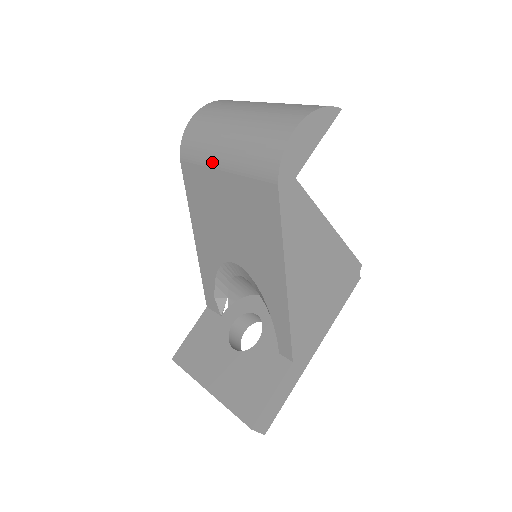
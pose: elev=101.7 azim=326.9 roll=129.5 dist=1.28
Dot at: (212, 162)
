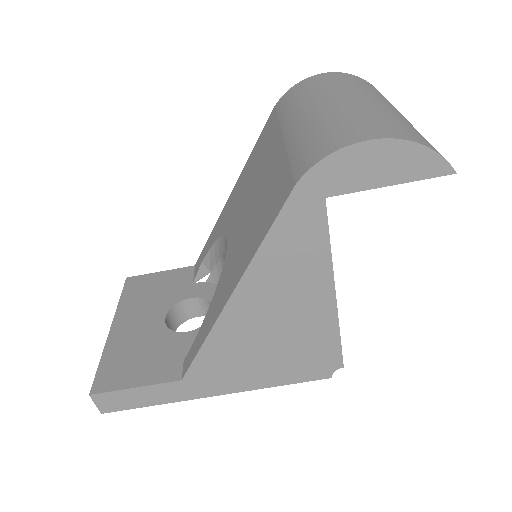
Dot at: (286, 123)
